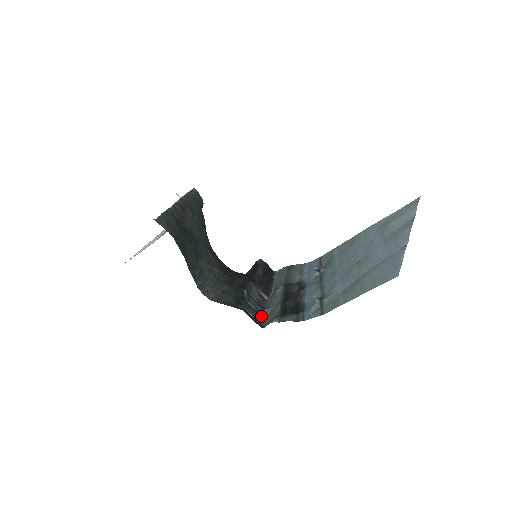
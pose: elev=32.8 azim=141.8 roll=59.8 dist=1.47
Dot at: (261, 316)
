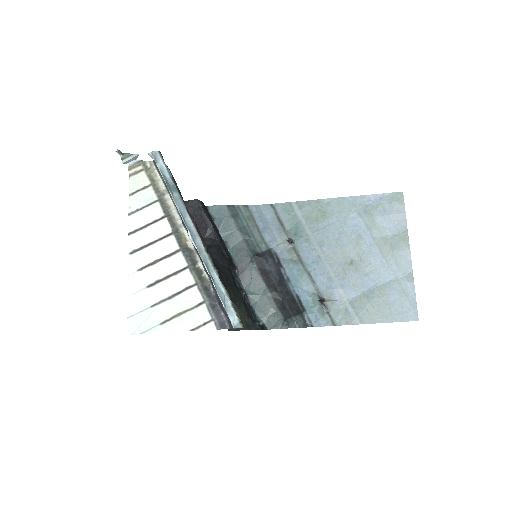
Dot at: (251, 307)
